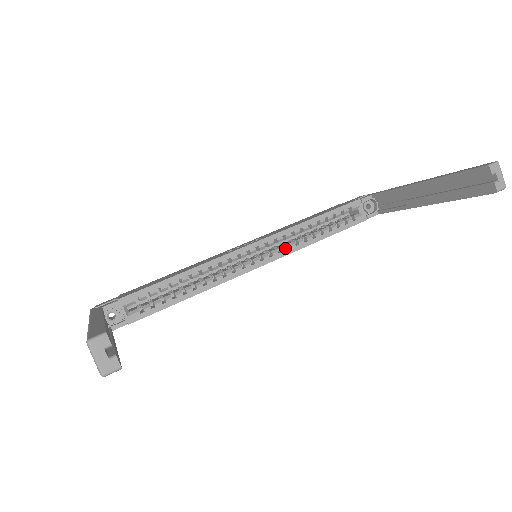
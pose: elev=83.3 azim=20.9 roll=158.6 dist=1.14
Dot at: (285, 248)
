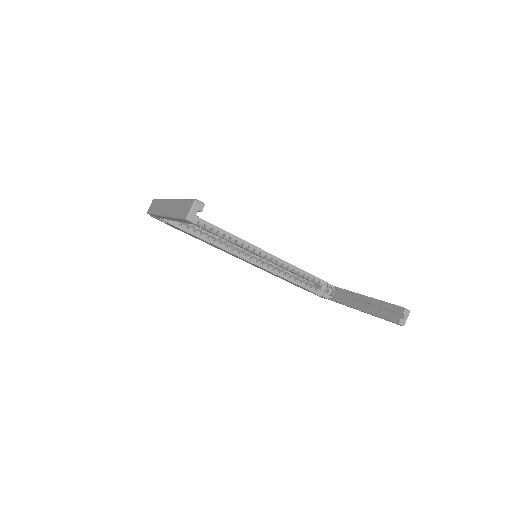
Dot at: (272, 267)
